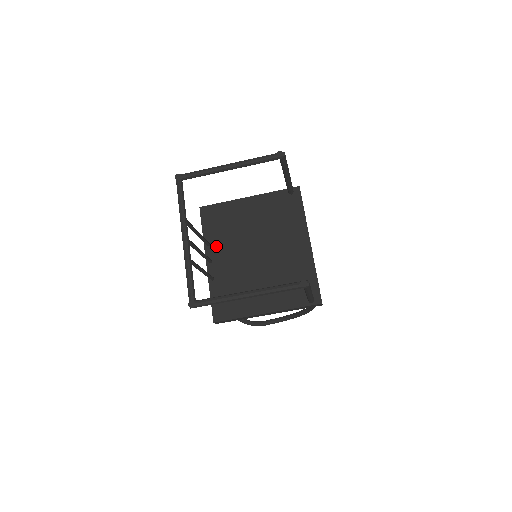
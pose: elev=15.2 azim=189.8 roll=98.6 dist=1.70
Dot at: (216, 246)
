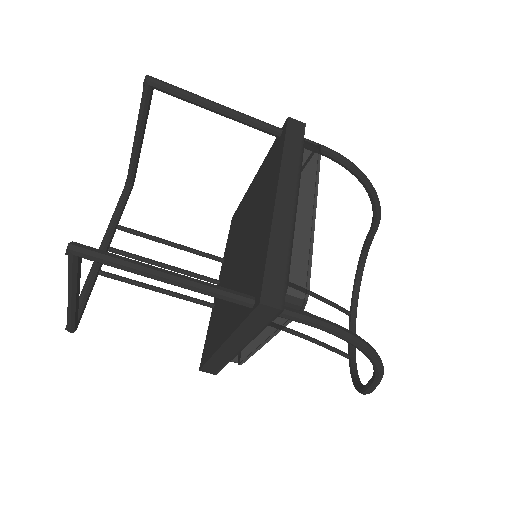
Dot at: (226, 259)
